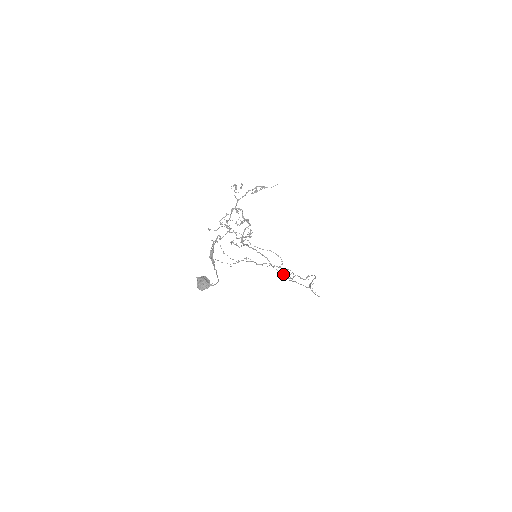
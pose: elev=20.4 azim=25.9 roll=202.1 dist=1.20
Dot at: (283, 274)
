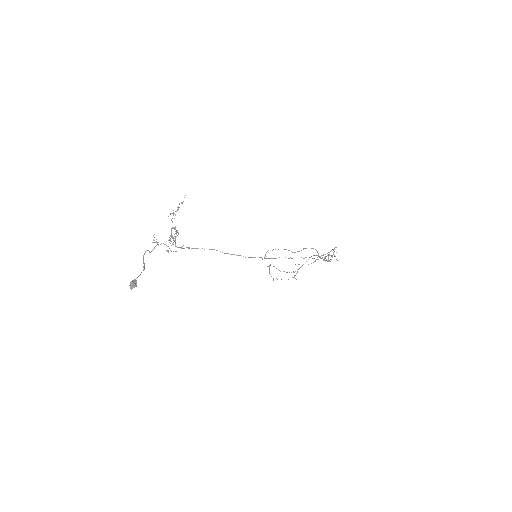
Dot at: occluded
